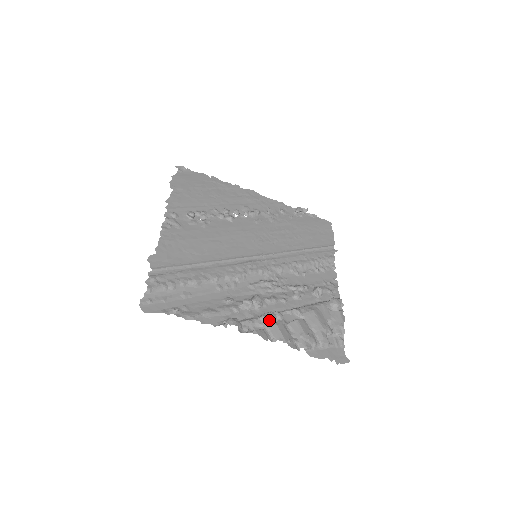
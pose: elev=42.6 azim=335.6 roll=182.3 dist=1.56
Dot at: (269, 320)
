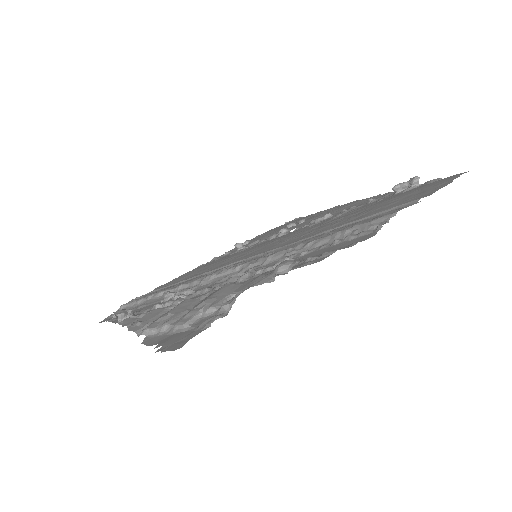
Dot at: occluded
